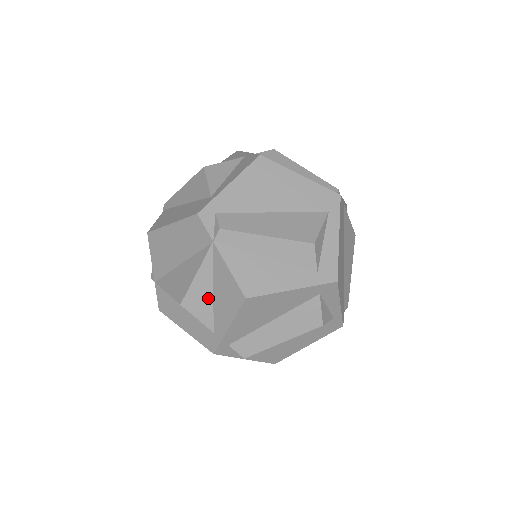
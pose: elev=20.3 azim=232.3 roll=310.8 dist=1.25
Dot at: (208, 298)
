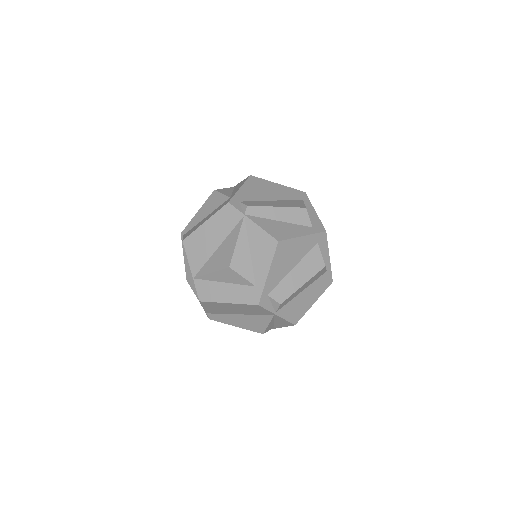
Dot at: (247, 258)
